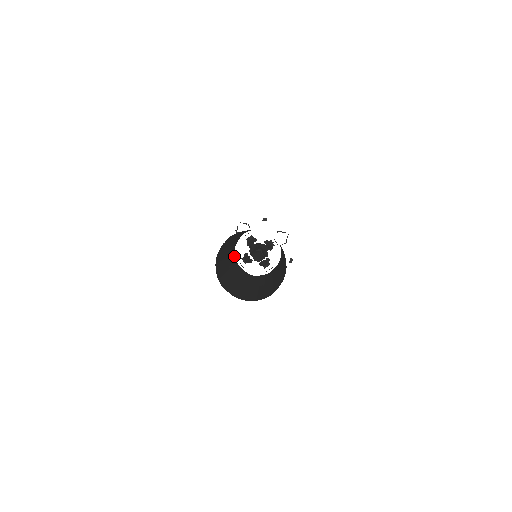
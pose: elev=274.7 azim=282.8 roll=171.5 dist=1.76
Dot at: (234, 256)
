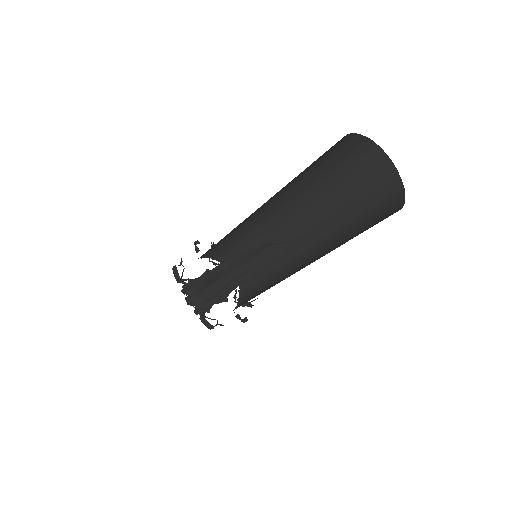
Dot at: occluded
